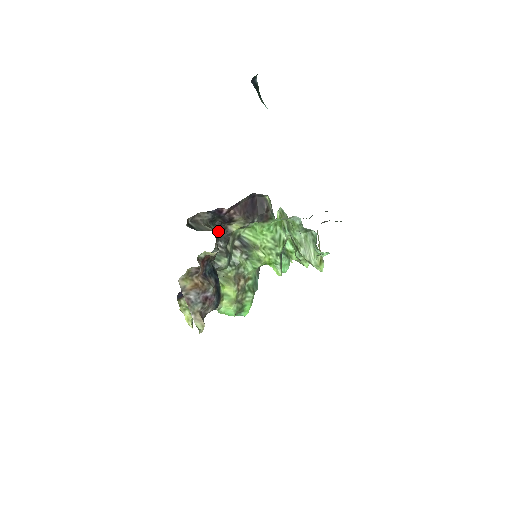
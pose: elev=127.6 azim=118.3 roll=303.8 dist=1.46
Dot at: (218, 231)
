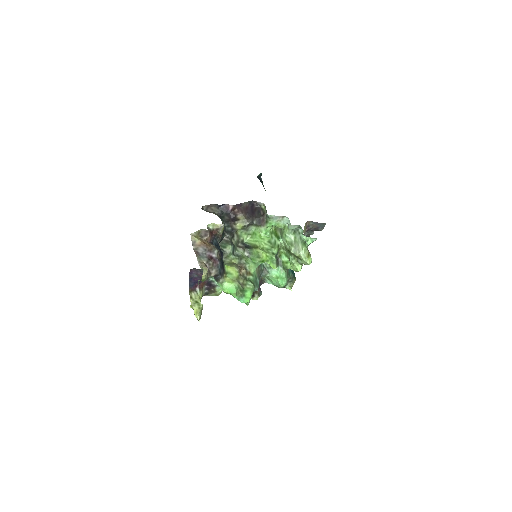
Dot at: (225, 227)
